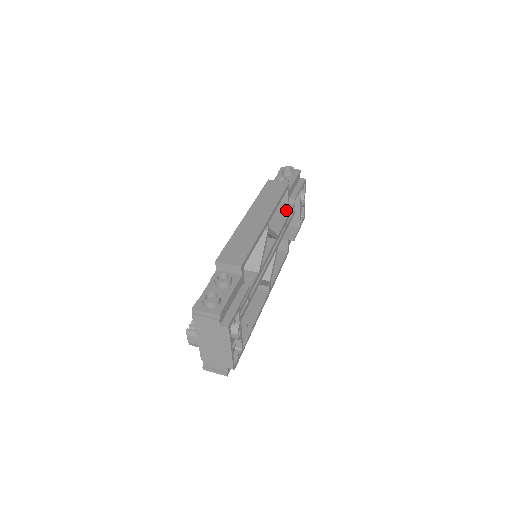
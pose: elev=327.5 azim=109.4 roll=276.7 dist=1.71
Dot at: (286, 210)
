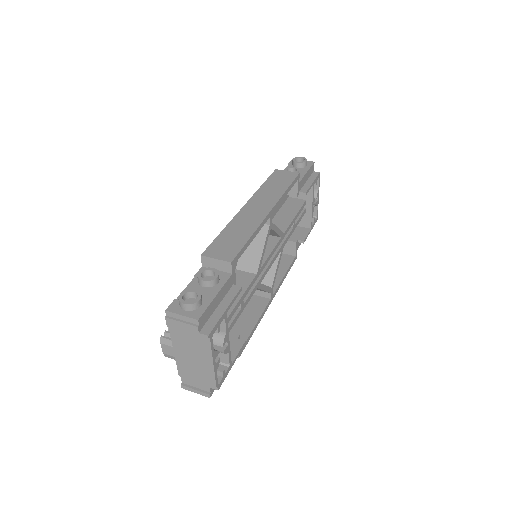
Dot at: (295, 207)
